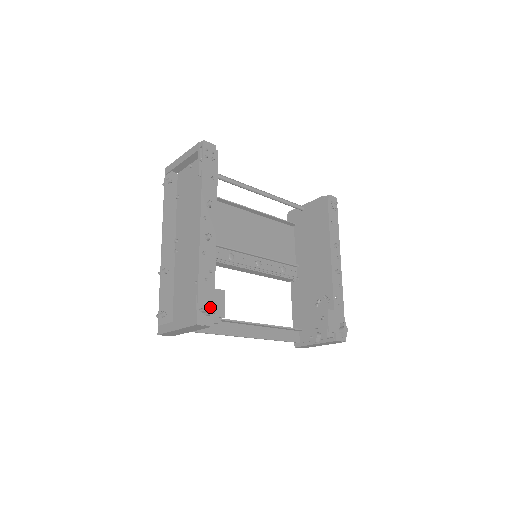
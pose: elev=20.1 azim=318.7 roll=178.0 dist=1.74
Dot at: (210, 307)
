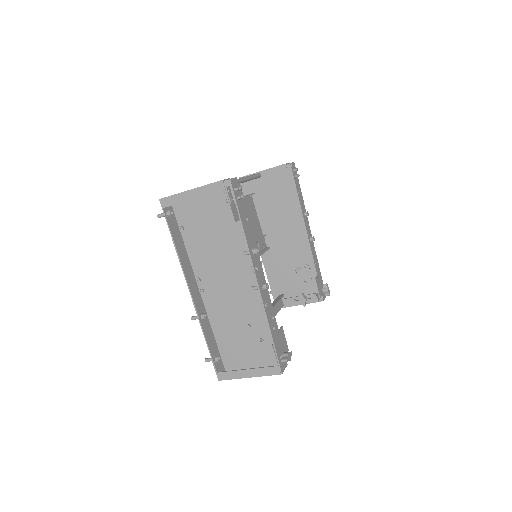
Dot at: (288, 354)
